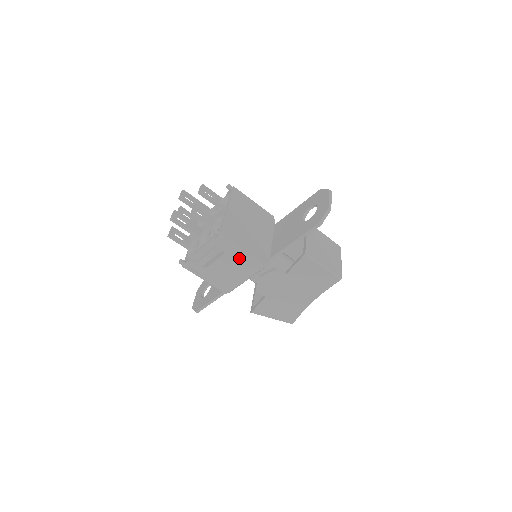
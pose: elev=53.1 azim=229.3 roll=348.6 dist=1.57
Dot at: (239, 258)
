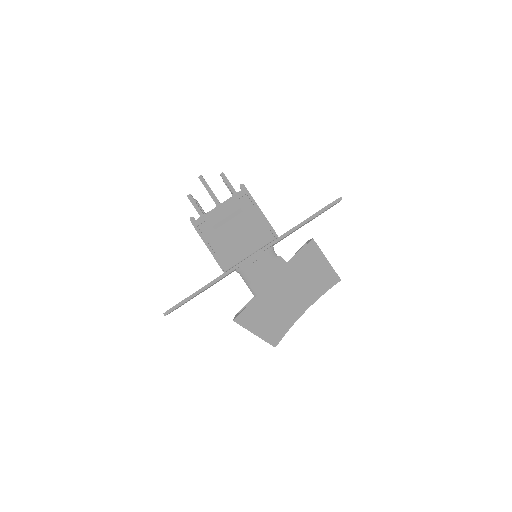
Dot at: (253, 221)
